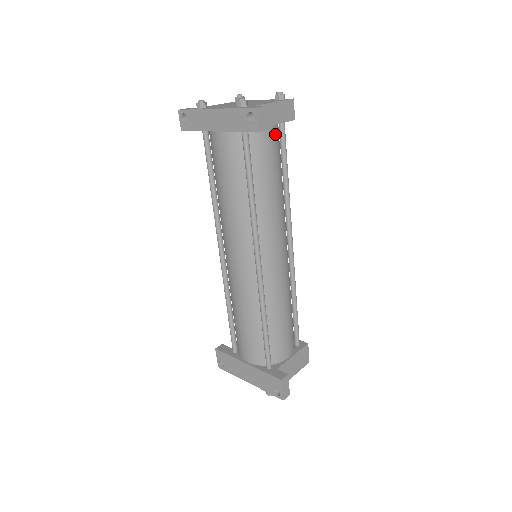
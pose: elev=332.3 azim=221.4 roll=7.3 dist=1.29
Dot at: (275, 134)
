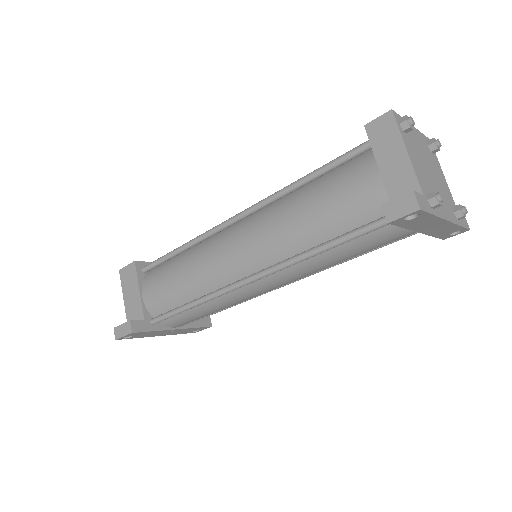
Dot at: occluded
